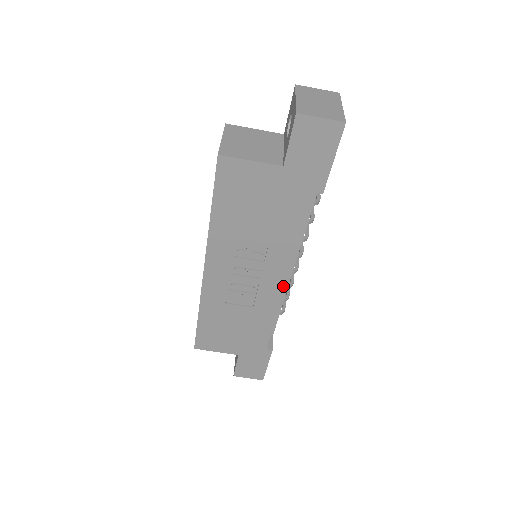
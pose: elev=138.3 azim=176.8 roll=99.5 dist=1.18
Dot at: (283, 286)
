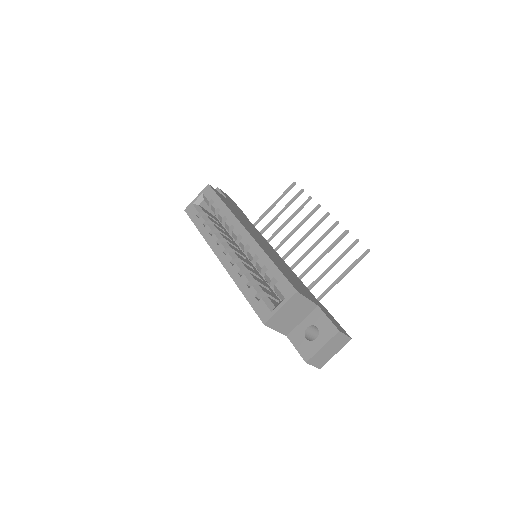
Dot at: occluded
